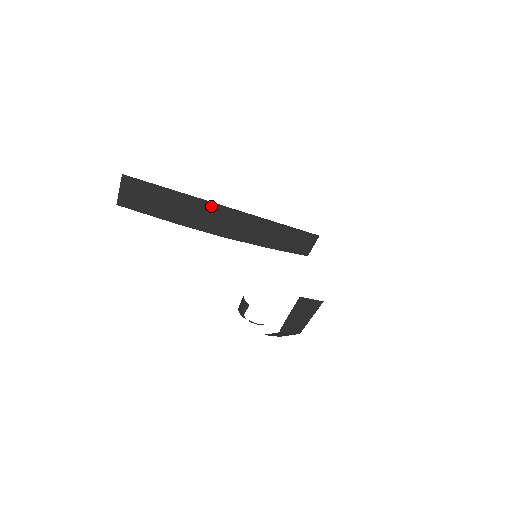
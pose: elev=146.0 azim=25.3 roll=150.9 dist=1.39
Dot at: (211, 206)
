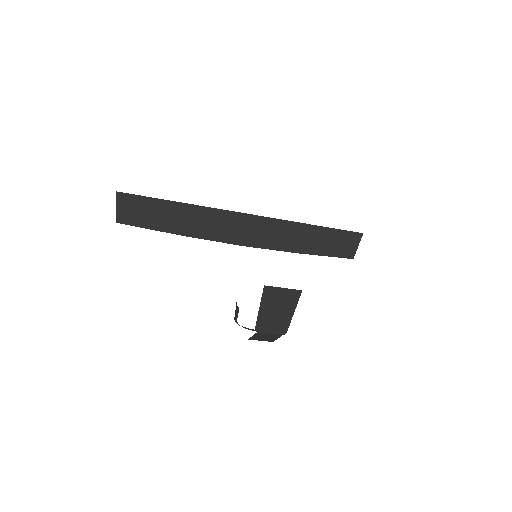
Dot at: (218, 213)
